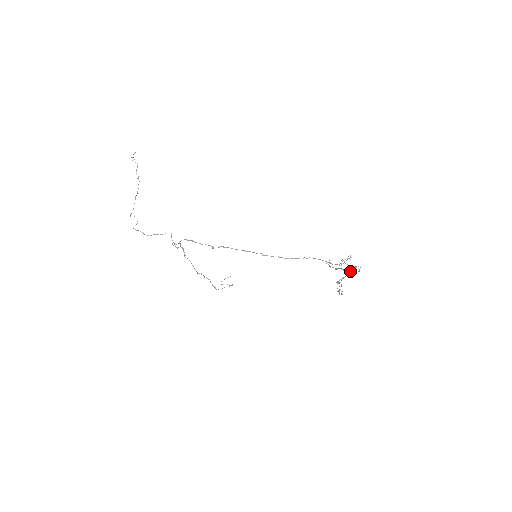
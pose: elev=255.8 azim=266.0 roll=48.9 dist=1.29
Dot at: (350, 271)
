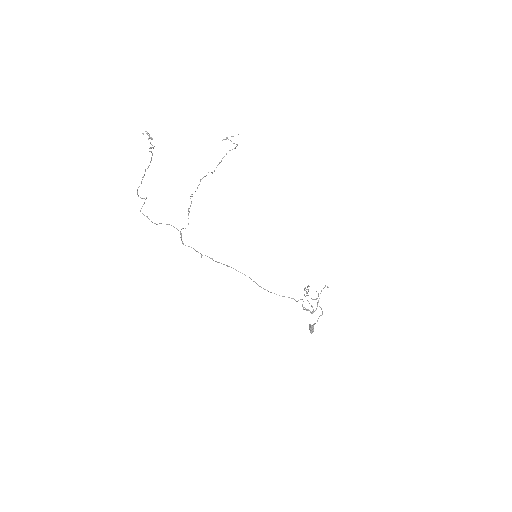
Dot at: (309, 327)
